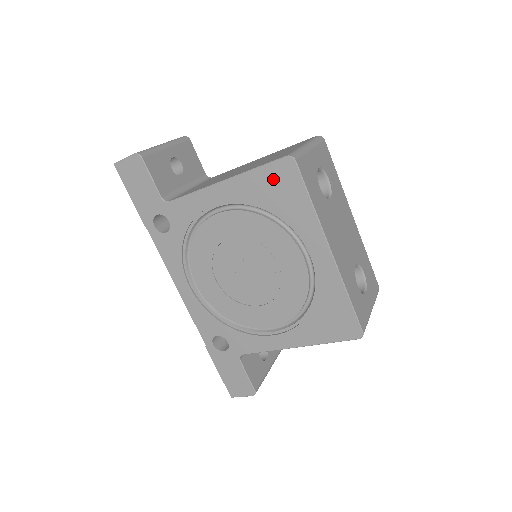
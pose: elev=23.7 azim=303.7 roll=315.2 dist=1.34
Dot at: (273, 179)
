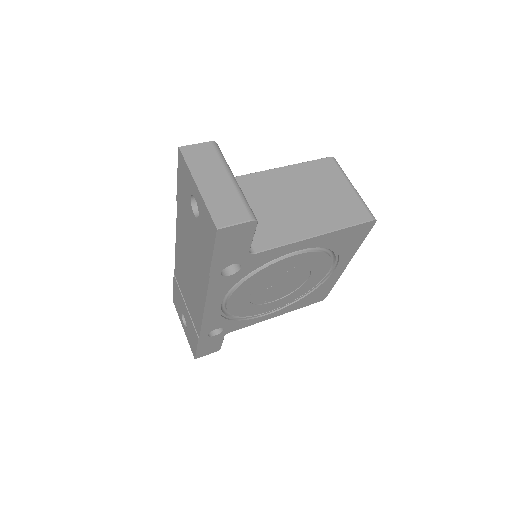
Dot at: (353, 233)
